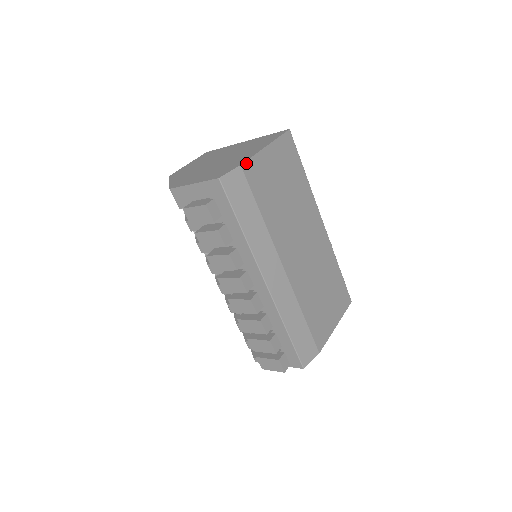
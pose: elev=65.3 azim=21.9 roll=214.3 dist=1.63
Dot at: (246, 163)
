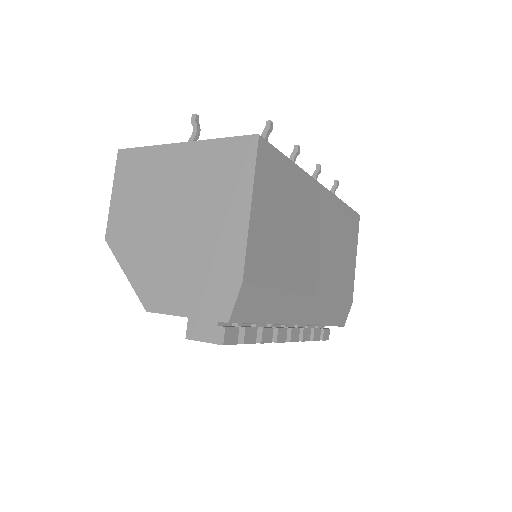
Dot at: (245, 269)
